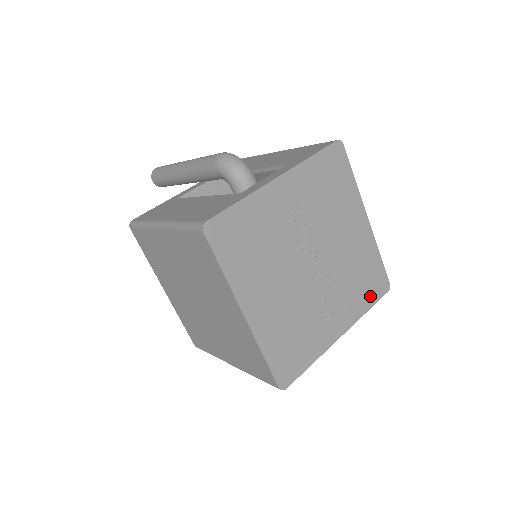
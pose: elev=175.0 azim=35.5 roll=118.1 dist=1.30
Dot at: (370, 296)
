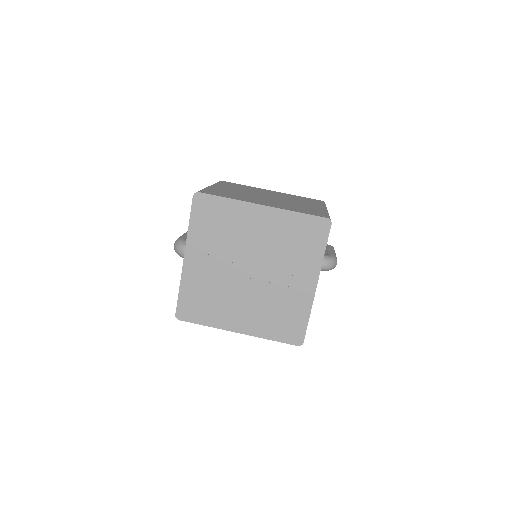
Dot at: (317, 243)
